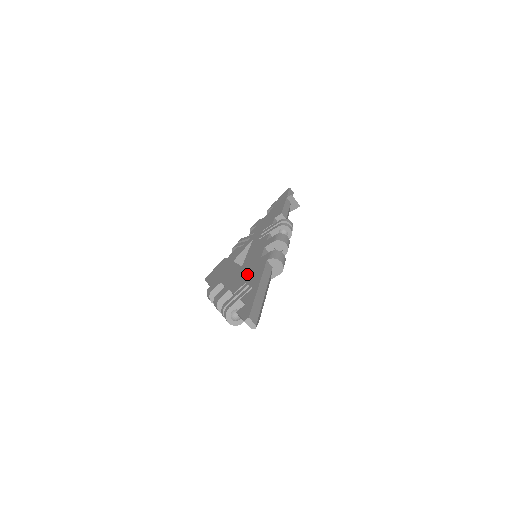
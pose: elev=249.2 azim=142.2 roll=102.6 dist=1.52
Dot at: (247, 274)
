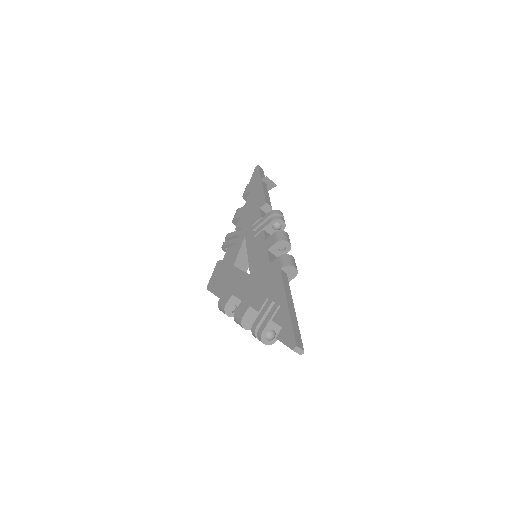
Dot at: (263, 286)
